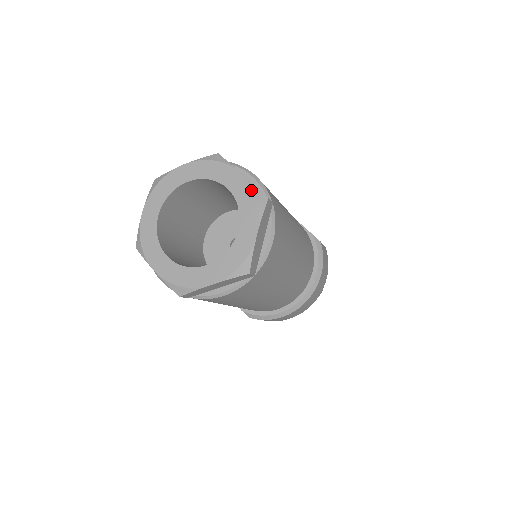
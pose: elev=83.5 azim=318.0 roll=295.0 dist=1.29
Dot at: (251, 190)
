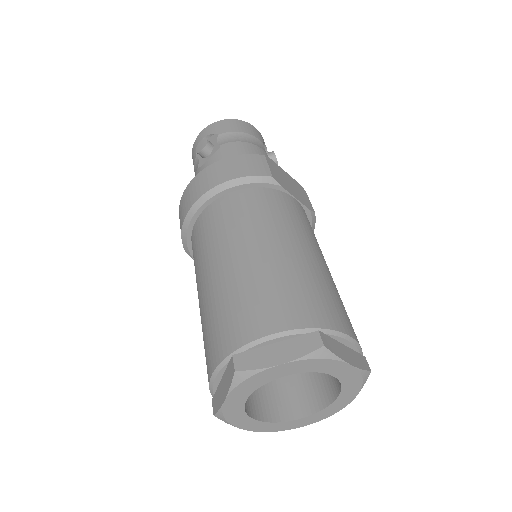
Dot at: (359, 375)
